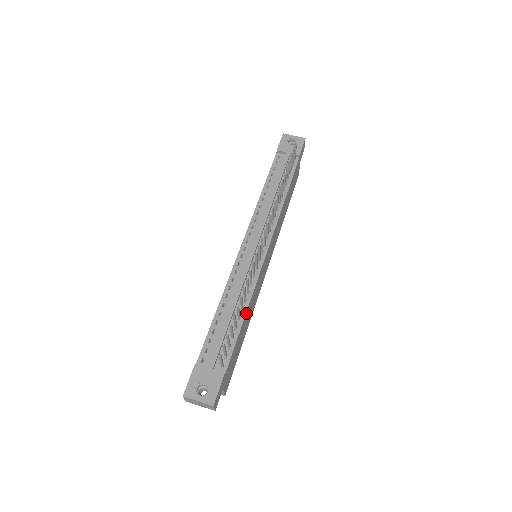
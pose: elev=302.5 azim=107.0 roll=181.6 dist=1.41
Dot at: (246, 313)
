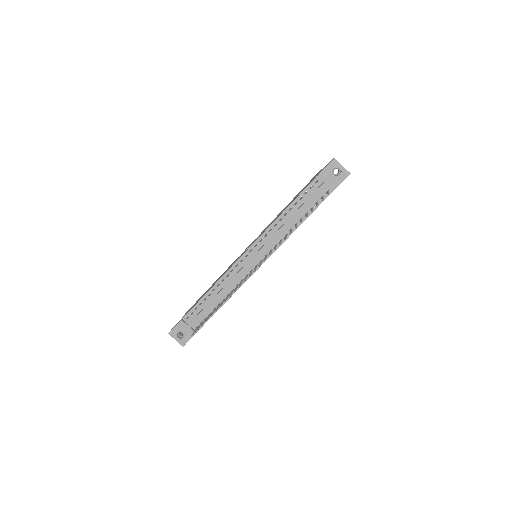
Dot at: (226, 301)
